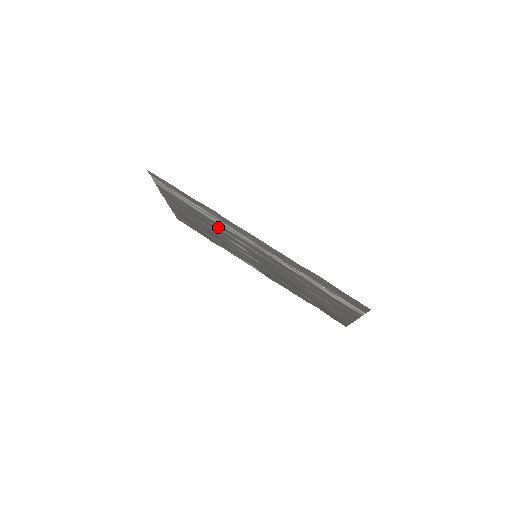
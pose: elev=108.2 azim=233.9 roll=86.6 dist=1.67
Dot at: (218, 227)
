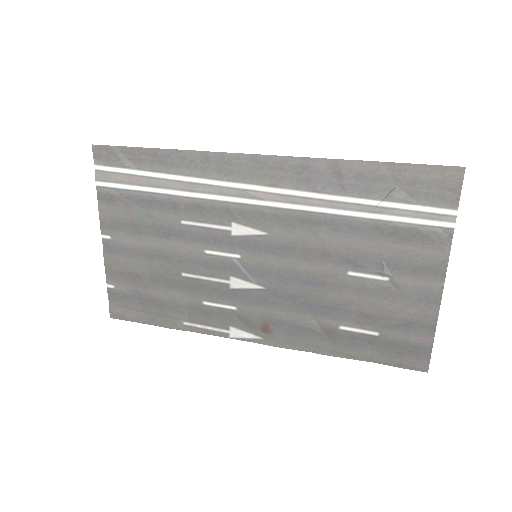
Dot at: (194, 219)
